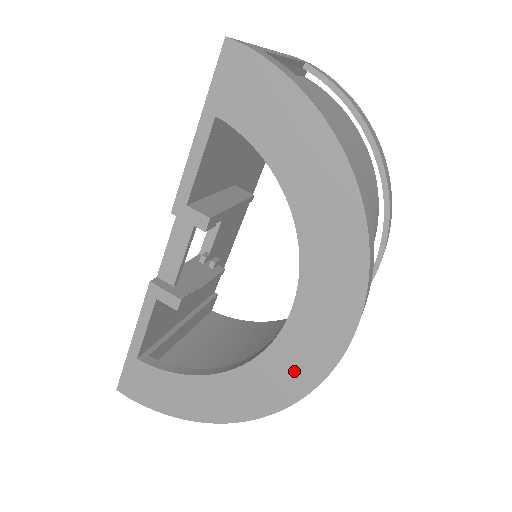
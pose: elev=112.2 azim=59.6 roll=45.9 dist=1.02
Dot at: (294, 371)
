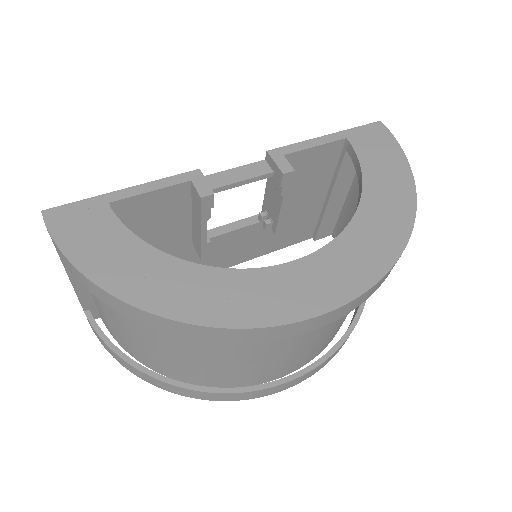
Dot at: (270, 300)
